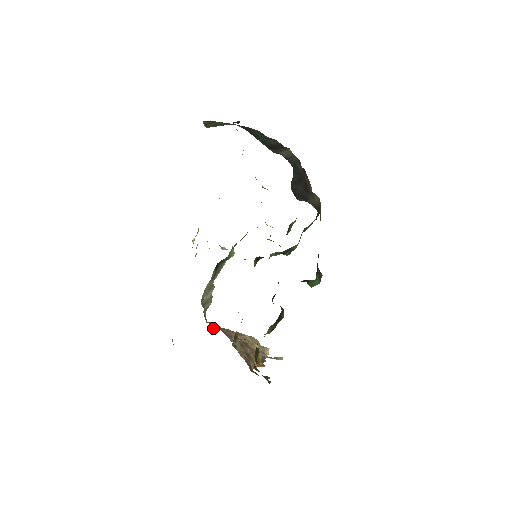
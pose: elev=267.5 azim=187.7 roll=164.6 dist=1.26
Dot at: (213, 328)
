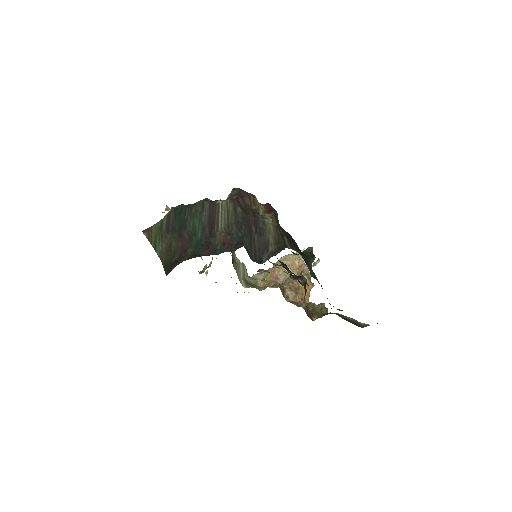
Dot at: (260, 277)
